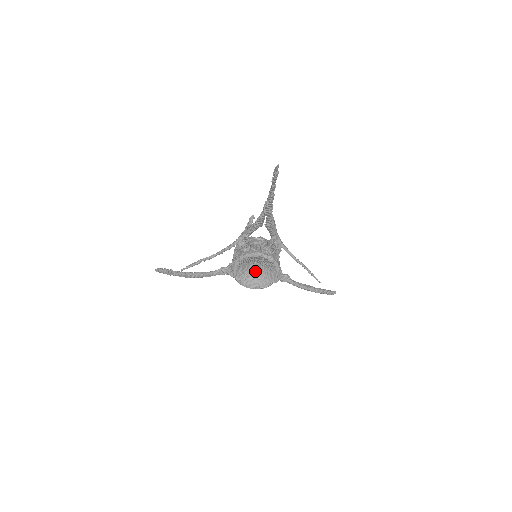
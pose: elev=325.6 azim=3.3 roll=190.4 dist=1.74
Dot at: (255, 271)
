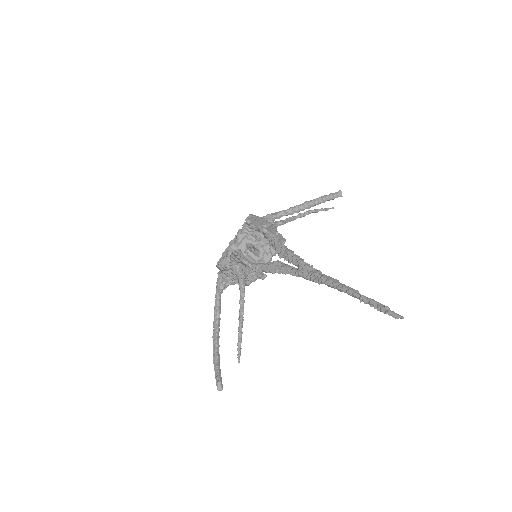
Dot at: occluded
